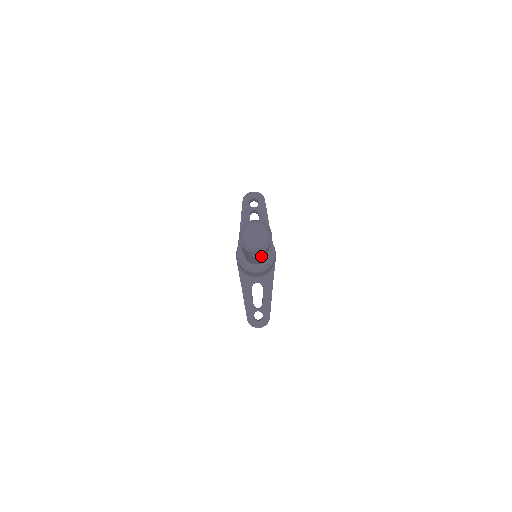
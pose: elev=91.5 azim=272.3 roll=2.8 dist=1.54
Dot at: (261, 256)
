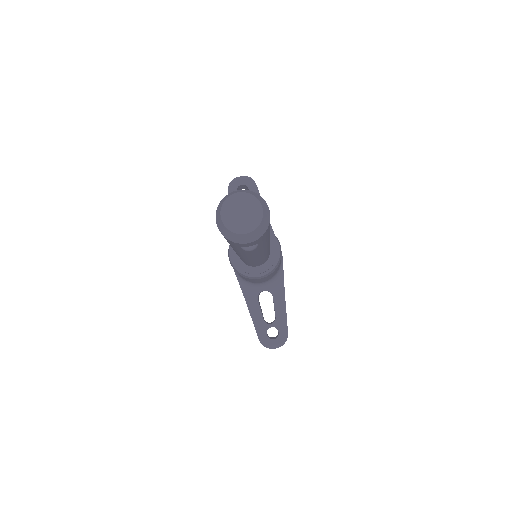
Dot at: (259, 250)
